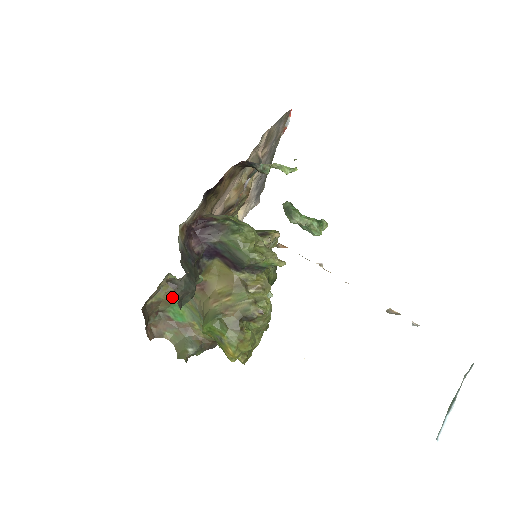
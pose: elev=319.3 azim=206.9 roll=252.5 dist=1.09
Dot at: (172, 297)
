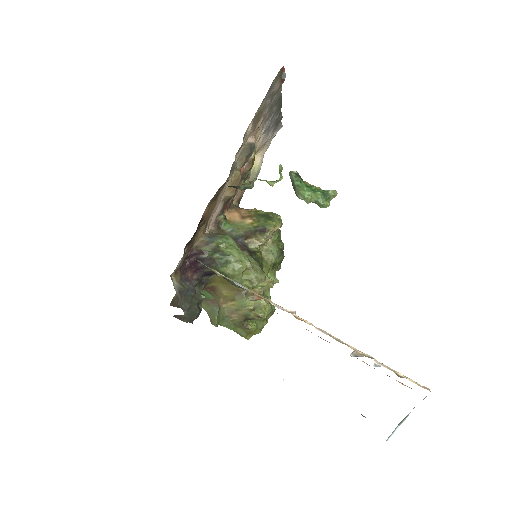
Dot at: occluded
